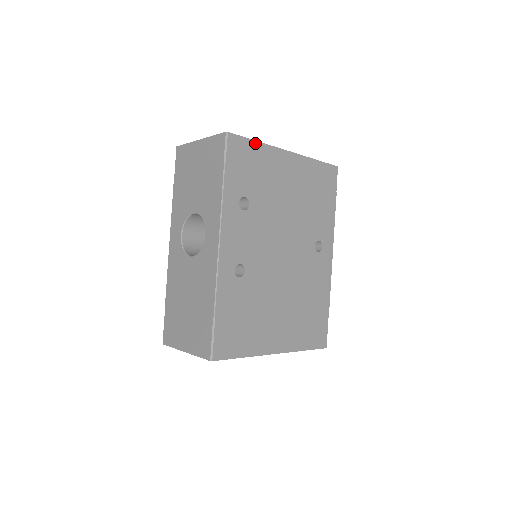
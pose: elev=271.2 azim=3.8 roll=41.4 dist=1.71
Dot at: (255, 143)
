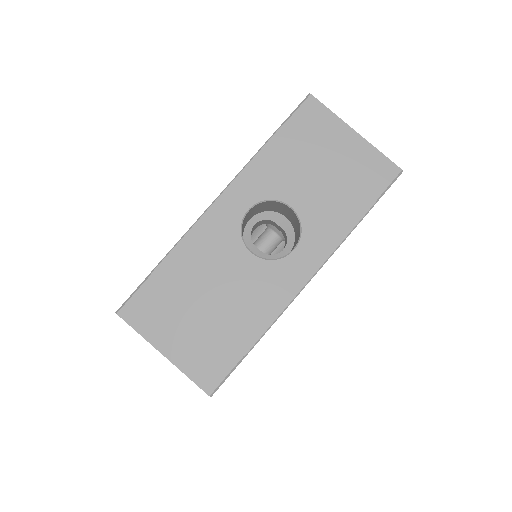
Dot at: occluded
